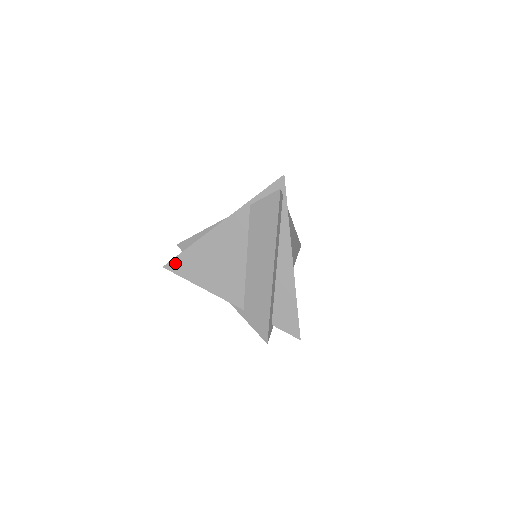
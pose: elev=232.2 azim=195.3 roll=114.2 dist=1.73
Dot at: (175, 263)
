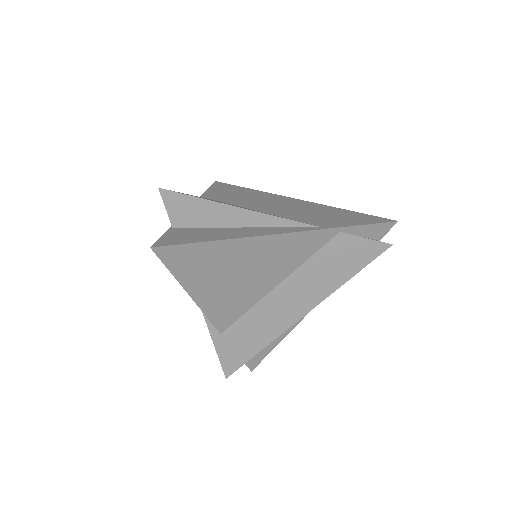
Dot at: (178, 251)
